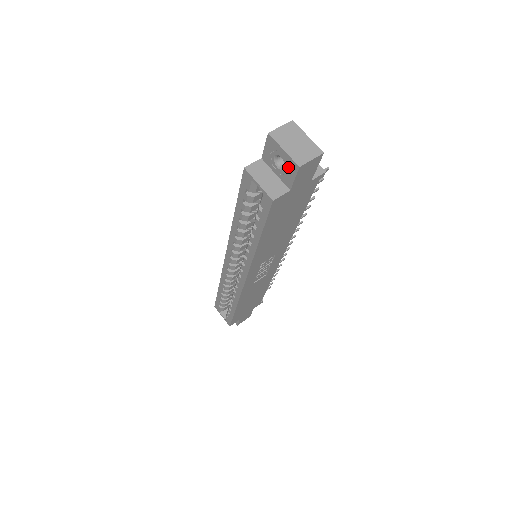
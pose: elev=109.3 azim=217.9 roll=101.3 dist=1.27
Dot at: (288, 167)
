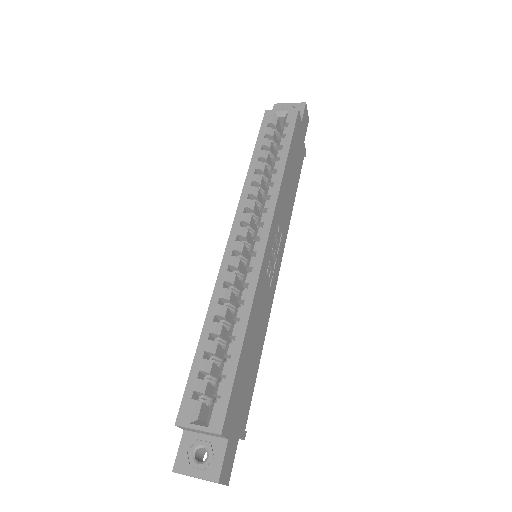
Dot at: occluded
